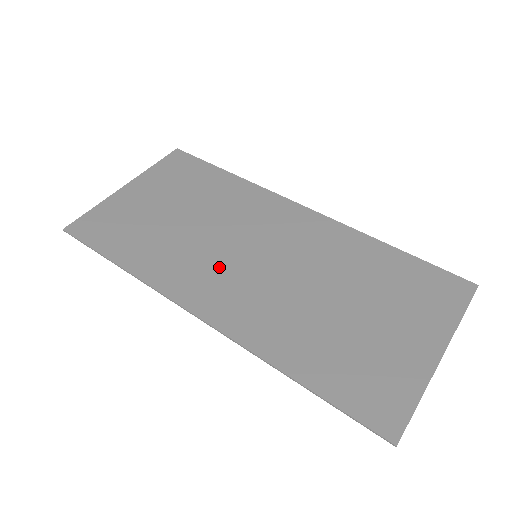
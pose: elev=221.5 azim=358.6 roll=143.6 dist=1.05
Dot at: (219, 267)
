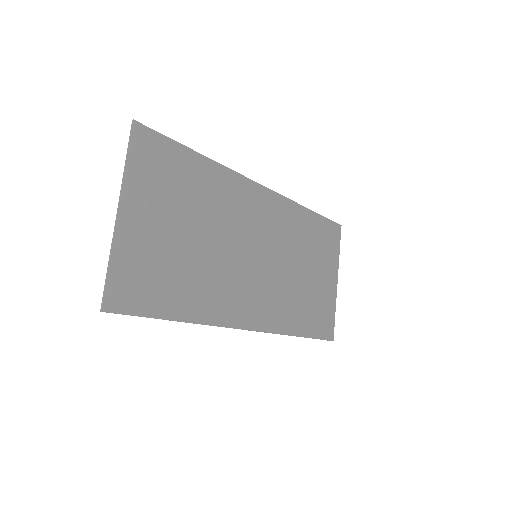
Dot at: (243, 280)
